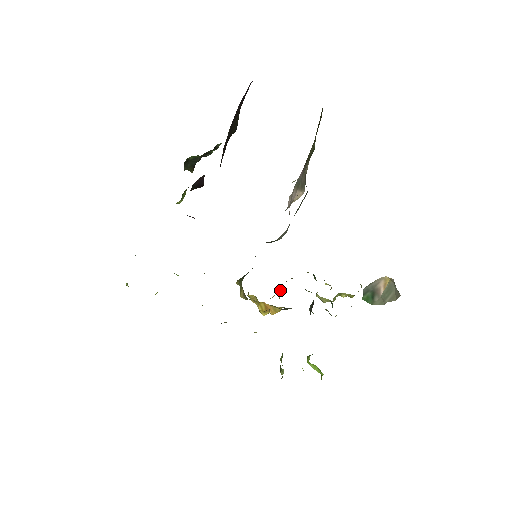
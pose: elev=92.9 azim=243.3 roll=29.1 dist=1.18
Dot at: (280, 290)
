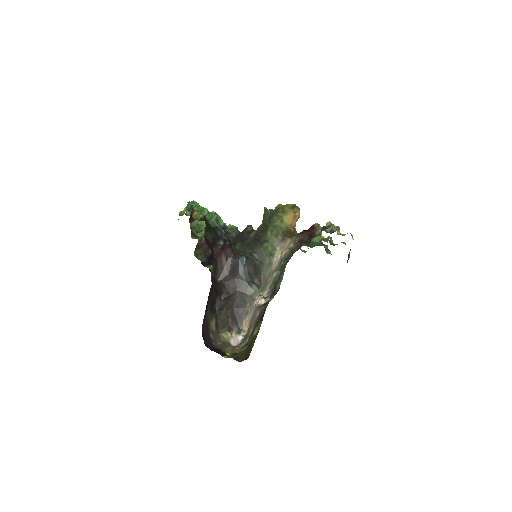
Dot at: occluded
